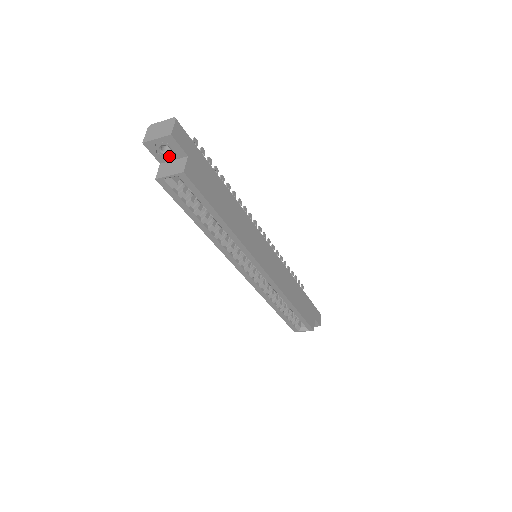
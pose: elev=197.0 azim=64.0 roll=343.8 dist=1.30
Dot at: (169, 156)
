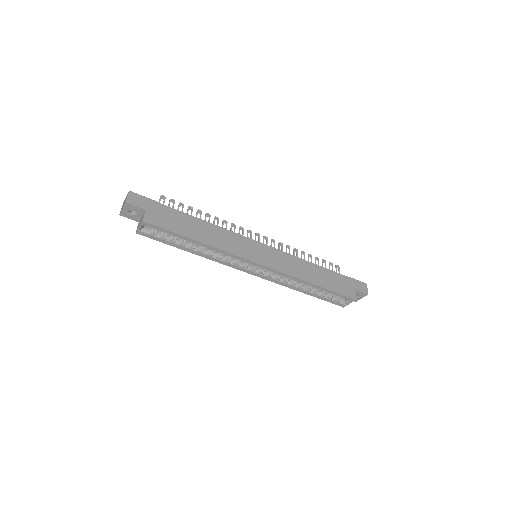
Dot at: (138, 215)
